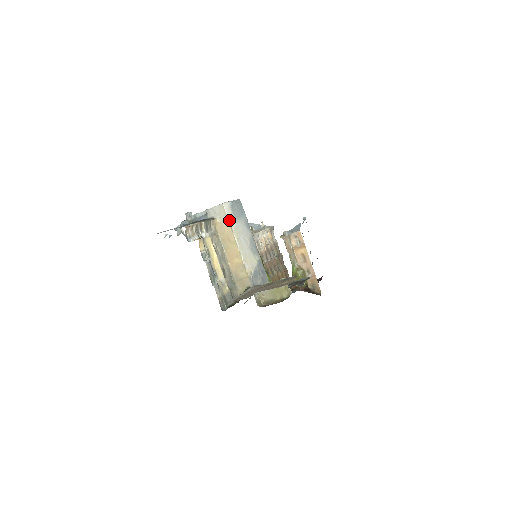
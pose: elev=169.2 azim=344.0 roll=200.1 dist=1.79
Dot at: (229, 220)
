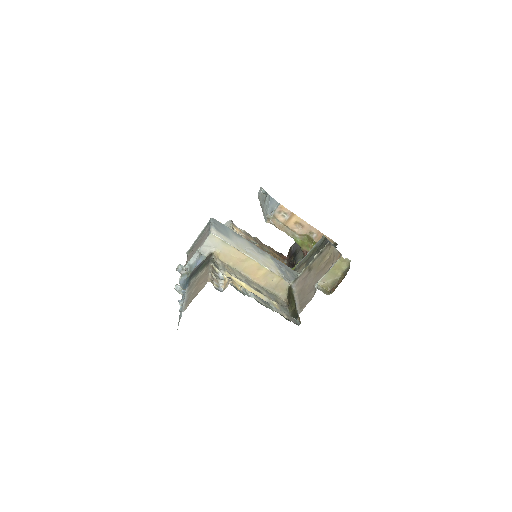
Dot at: (228, 243)
